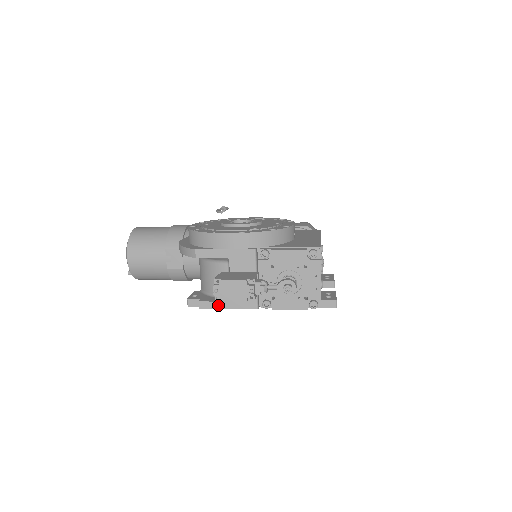
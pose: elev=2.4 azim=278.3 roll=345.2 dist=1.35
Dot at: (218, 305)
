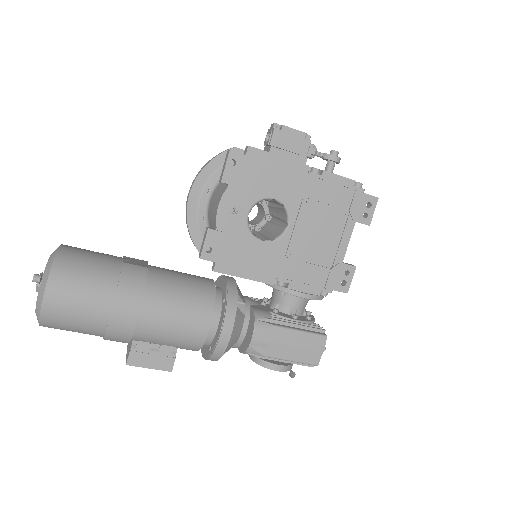
Dot at: (268, 152)
